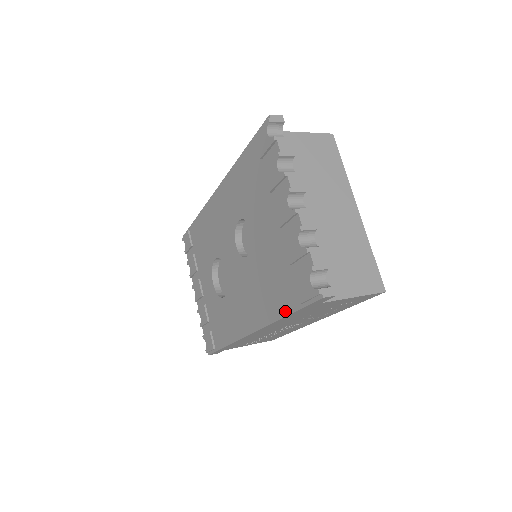
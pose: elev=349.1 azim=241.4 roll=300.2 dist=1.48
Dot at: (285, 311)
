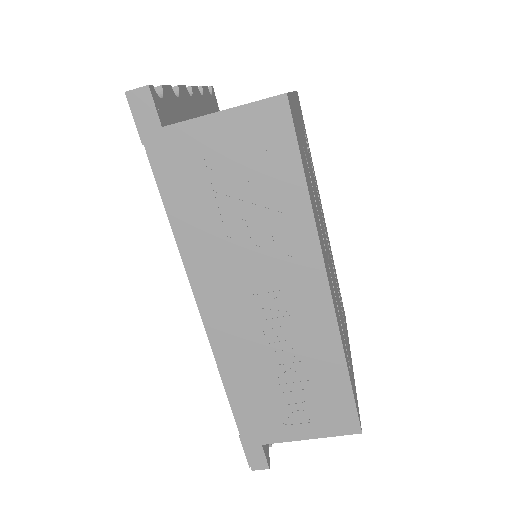
Dot at: (162, 193)
